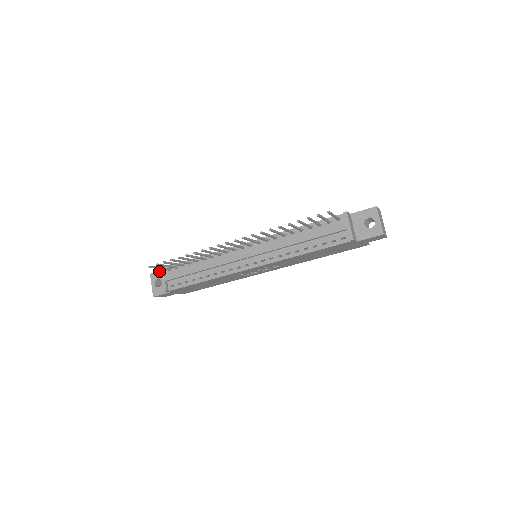
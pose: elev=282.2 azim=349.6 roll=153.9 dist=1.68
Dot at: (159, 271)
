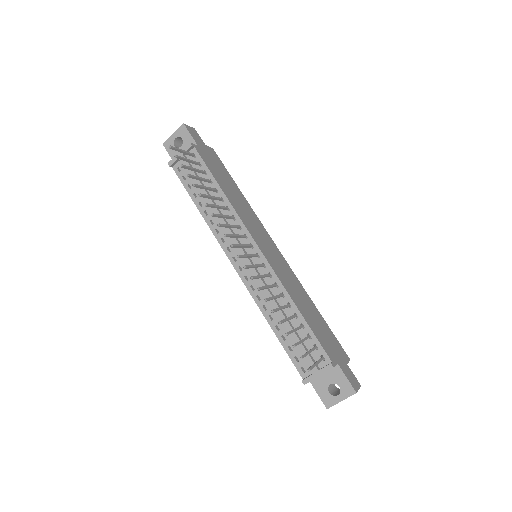
Dot at: (191, 135)
